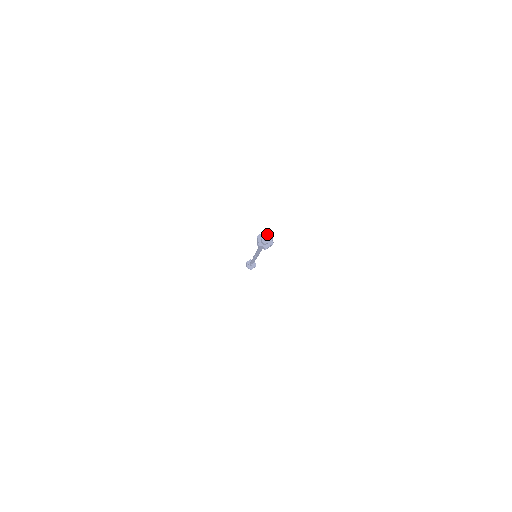
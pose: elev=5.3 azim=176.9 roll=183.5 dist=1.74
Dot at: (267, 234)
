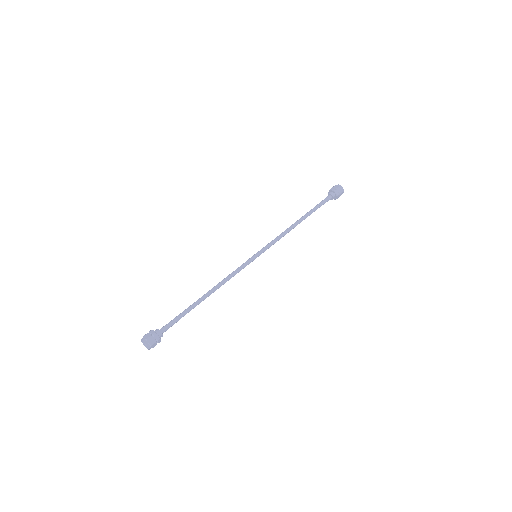
Dot at: (149, 341)
